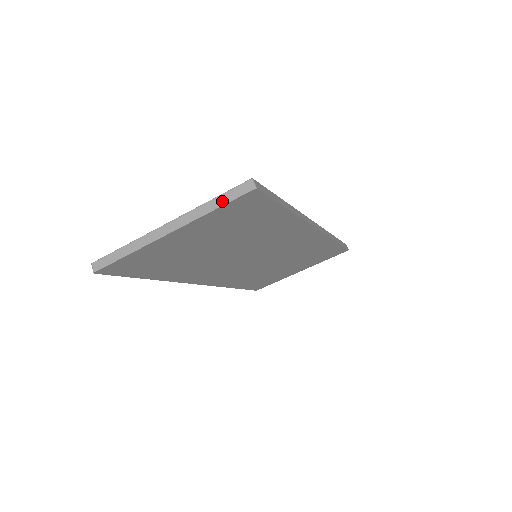
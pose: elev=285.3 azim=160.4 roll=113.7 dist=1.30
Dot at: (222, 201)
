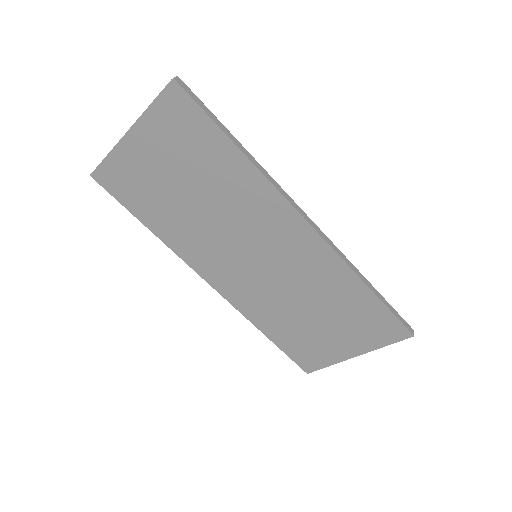
Dot at: (157, 97)
